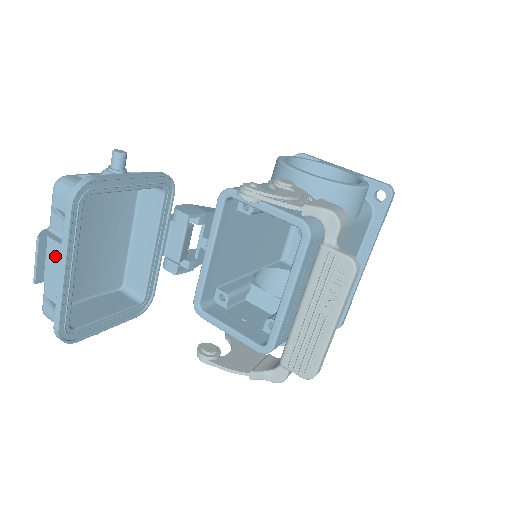
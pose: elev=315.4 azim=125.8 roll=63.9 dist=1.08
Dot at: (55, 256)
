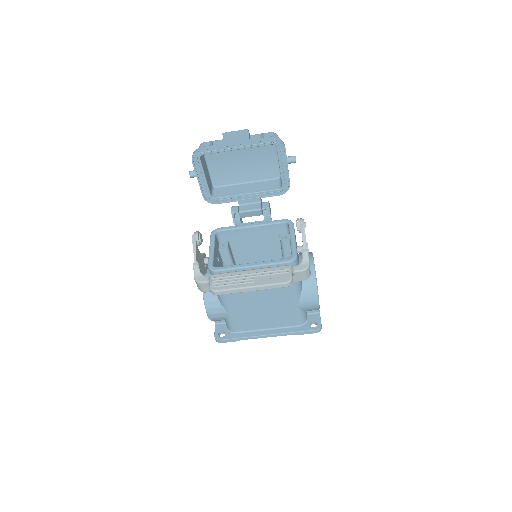
Dot at: (241, 139)
